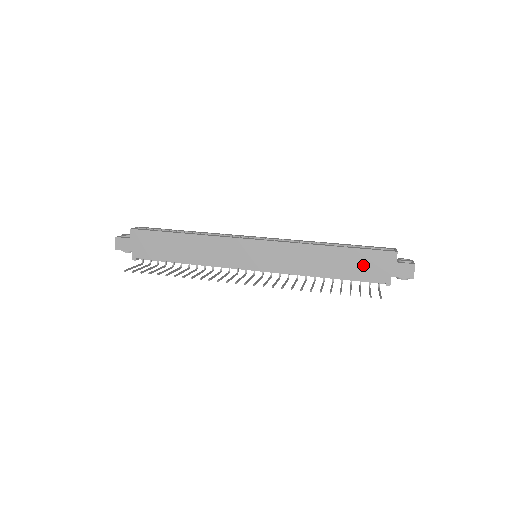
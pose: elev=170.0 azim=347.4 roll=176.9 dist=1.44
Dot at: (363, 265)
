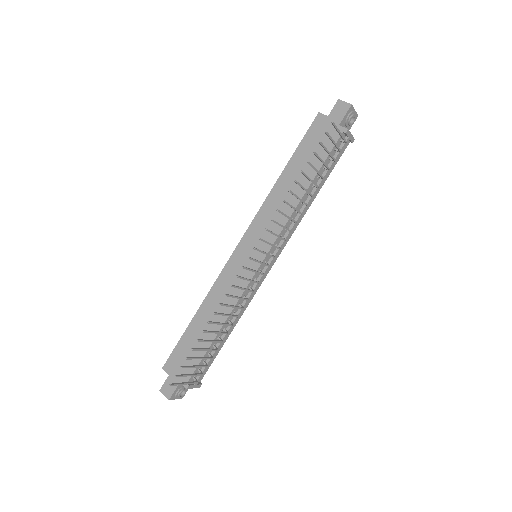
Dot at: (314, 149)
